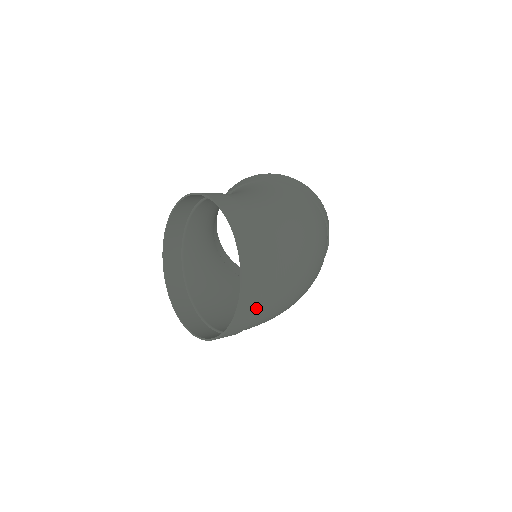
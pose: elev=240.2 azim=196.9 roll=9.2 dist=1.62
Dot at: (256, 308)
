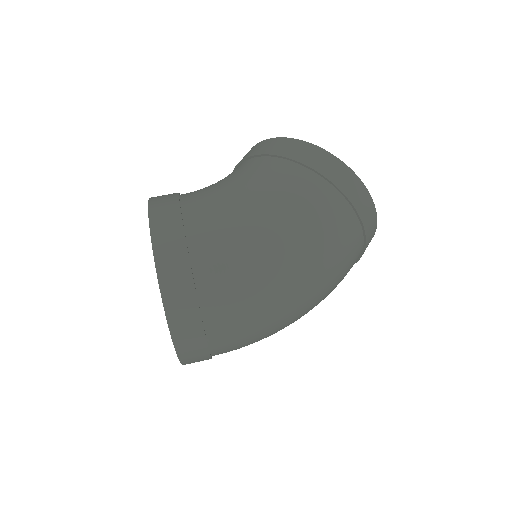
Dot at: (206, 352)
